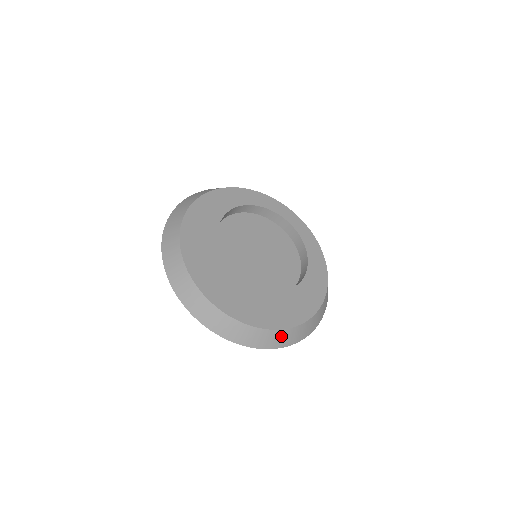
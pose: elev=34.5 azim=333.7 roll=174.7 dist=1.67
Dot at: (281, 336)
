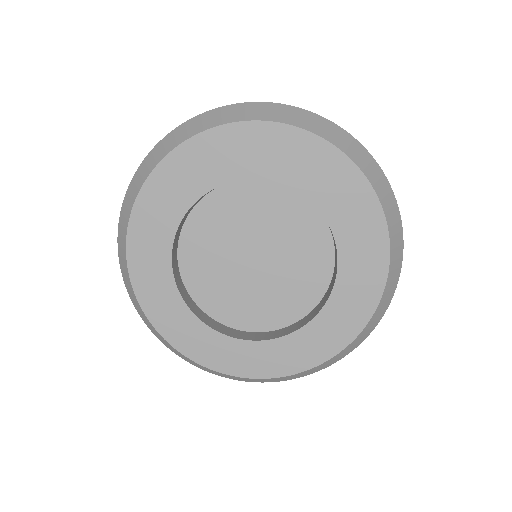
Dot at: (375, 317)
